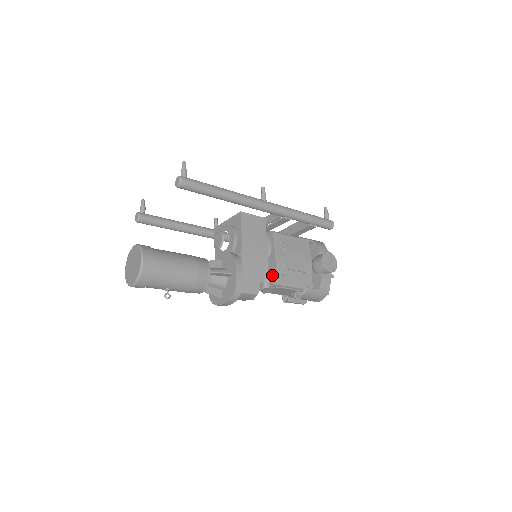
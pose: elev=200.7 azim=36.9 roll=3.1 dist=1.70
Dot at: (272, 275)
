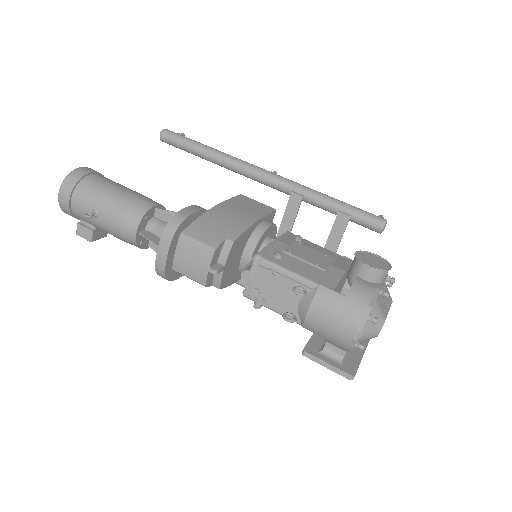
Dot at: occluded
